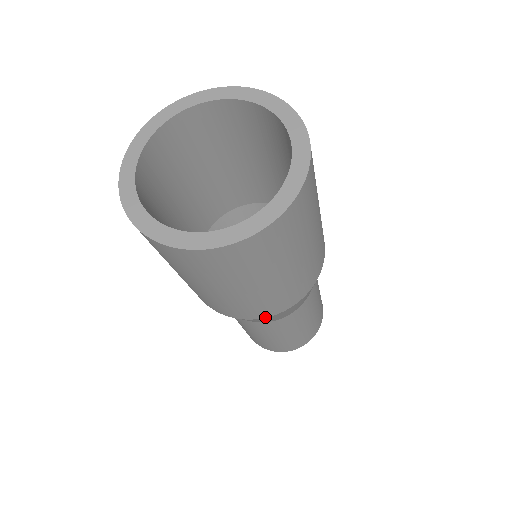
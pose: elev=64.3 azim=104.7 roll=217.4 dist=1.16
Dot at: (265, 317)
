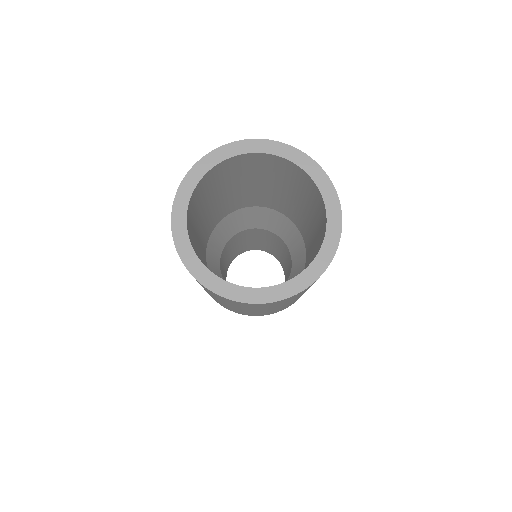
Dot at: (261, 315)
